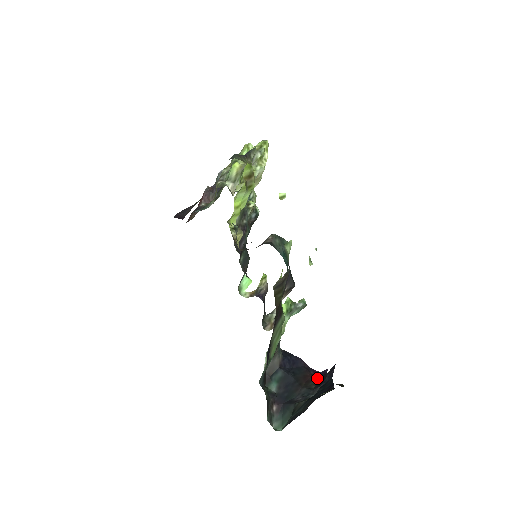
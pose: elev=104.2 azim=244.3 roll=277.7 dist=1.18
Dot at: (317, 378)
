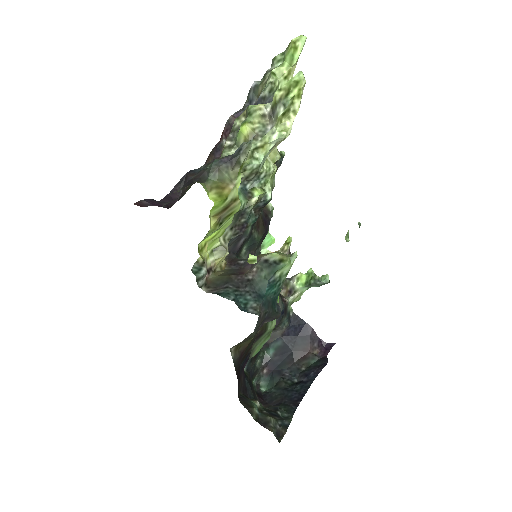
Dot at: (315, 356)
